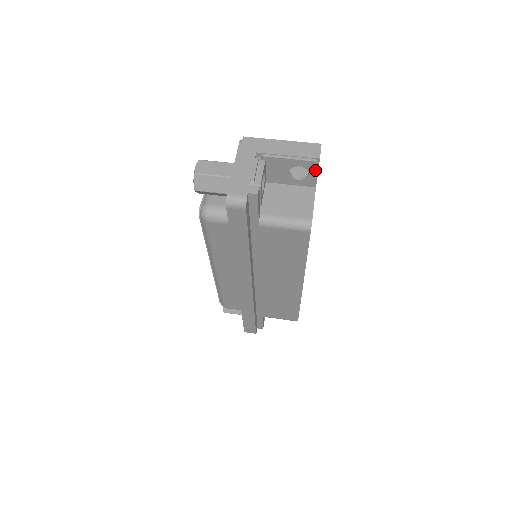
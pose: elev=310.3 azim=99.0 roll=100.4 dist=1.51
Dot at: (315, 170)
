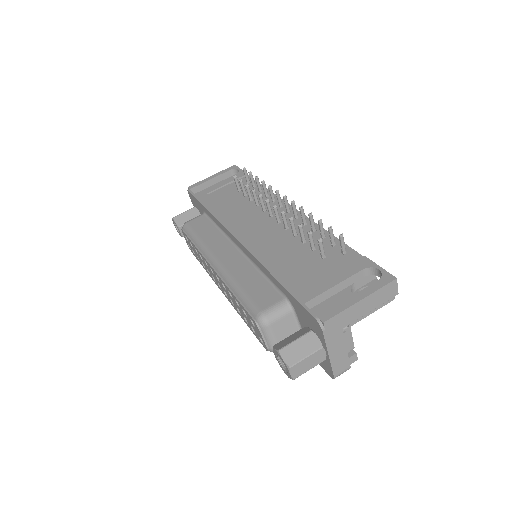
Dot at: occluded
